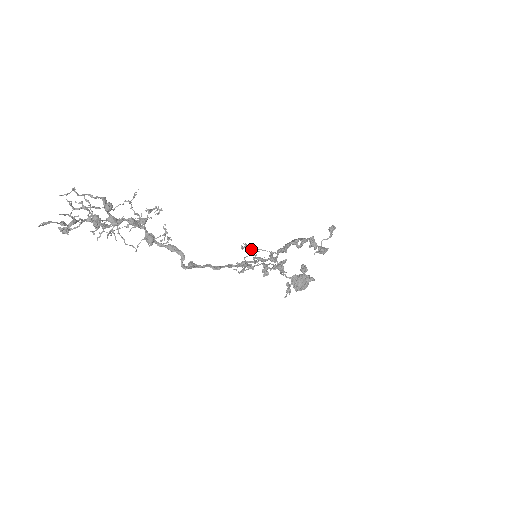
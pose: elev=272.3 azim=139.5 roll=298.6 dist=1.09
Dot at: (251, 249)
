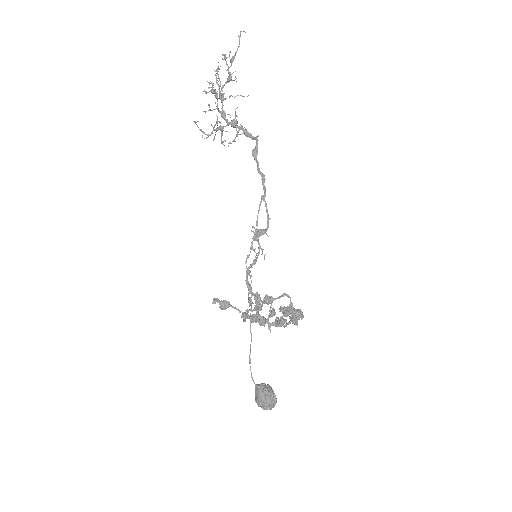
Dot at: (225, 301)
